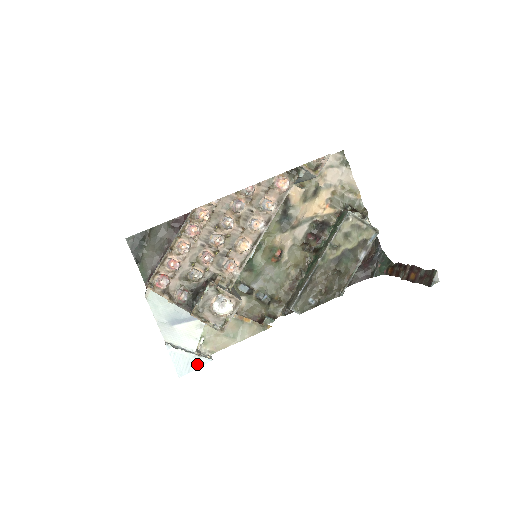
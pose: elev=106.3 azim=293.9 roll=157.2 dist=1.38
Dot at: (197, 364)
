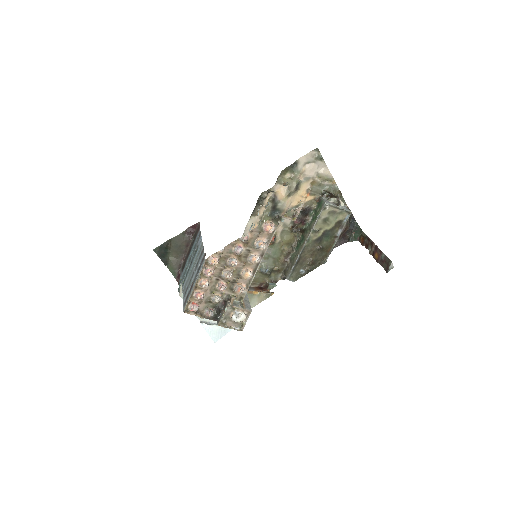
Dot at: (225, 332)
